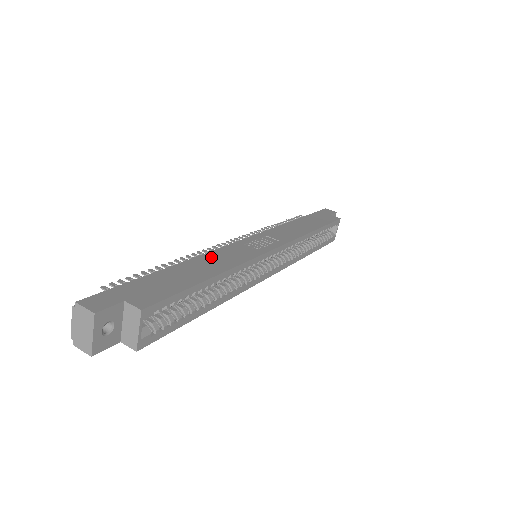
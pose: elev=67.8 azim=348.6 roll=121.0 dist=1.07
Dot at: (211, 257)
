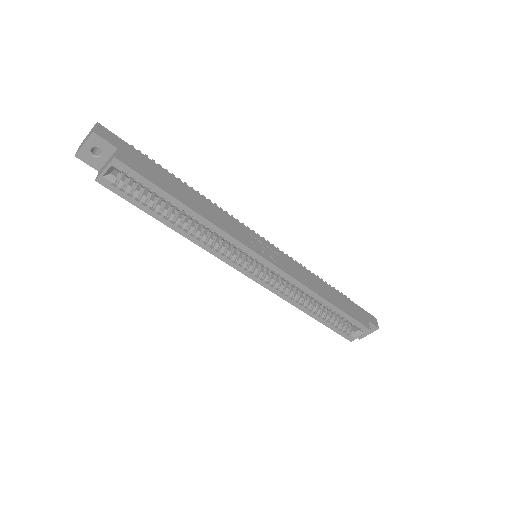
Dot at: (213, 208)
